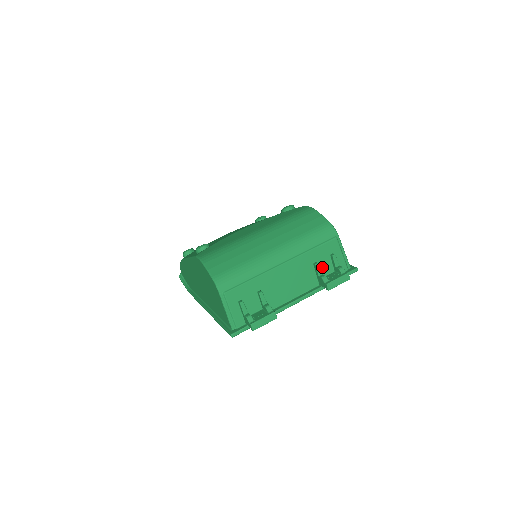
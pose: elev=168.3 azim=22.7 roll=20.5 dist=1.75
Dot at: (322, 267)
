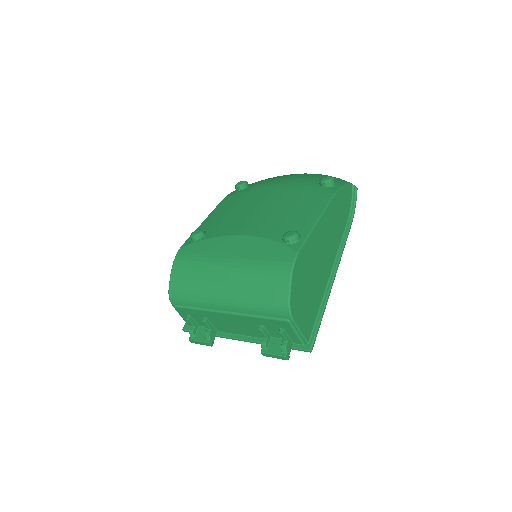
Dot at: (271, 331)
